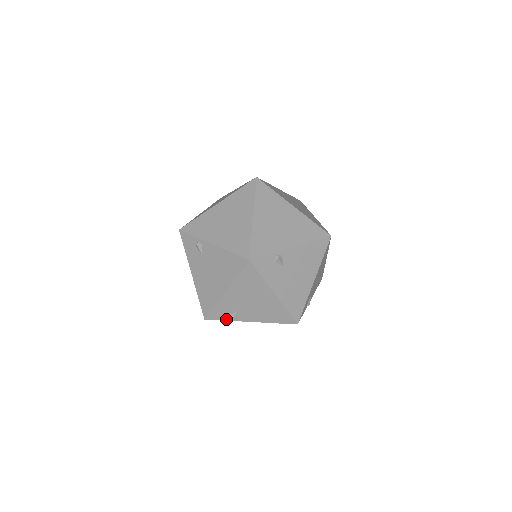
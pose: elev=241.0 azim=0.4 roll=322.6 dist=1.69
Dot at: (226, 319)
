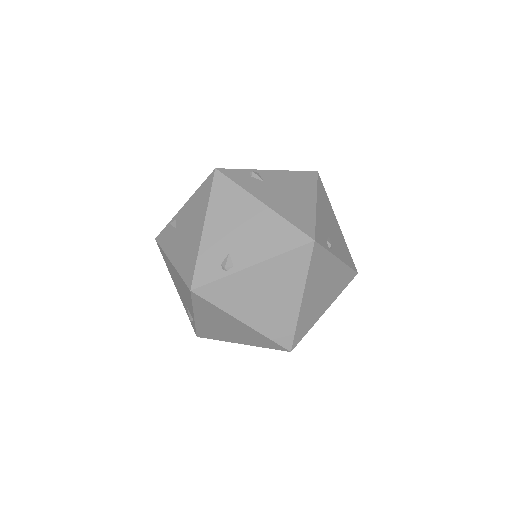
Dot at: (218, 276)
